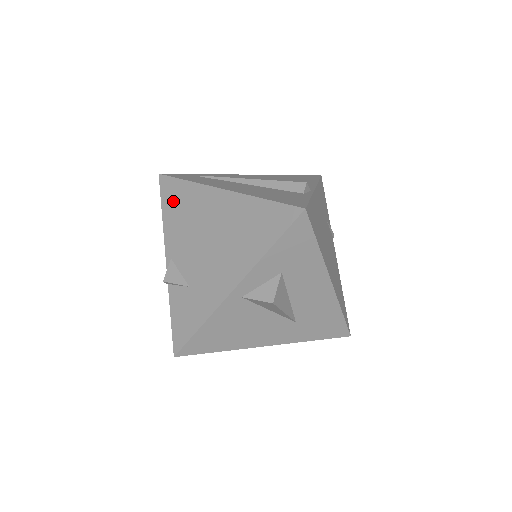
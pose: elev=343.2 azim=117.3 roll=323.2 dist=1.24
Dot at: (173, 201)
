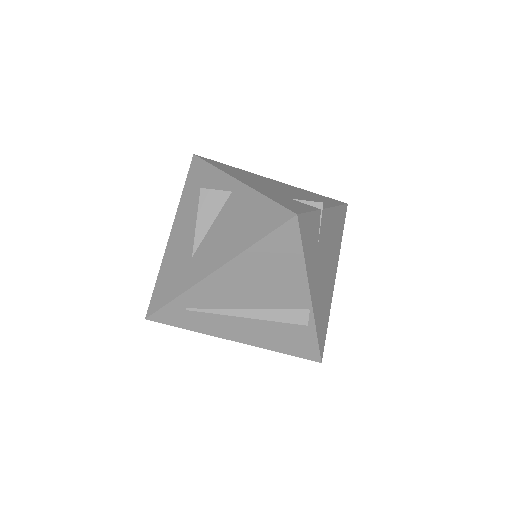
Dot at: occluded
